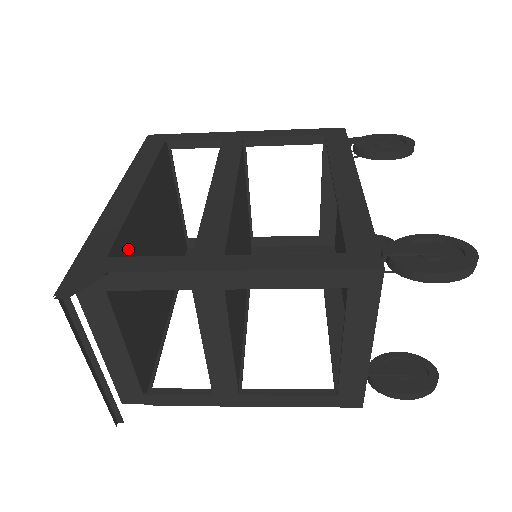
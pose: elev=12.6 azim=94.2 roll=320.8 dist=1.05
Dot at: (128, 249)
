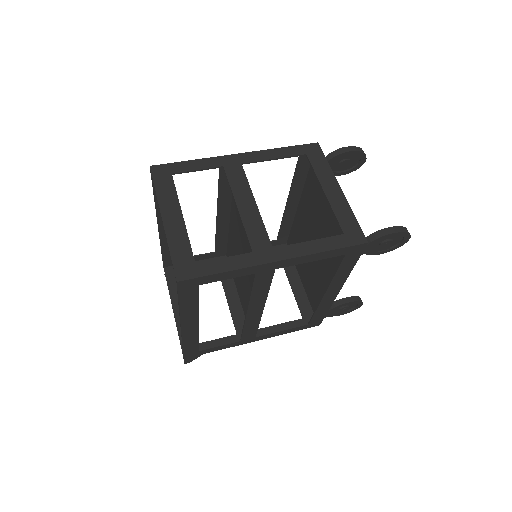
Dot at: occluded
